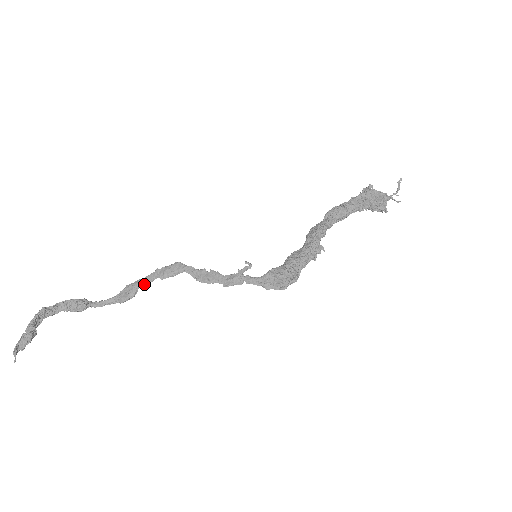
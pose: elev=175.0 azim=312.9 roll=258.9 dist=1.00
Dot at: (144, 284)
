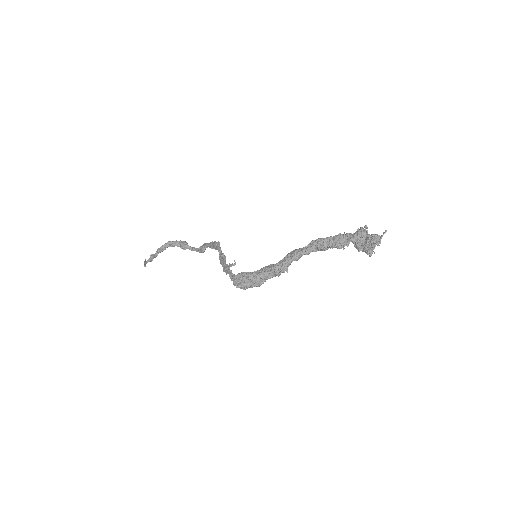
Dot at: occluded
